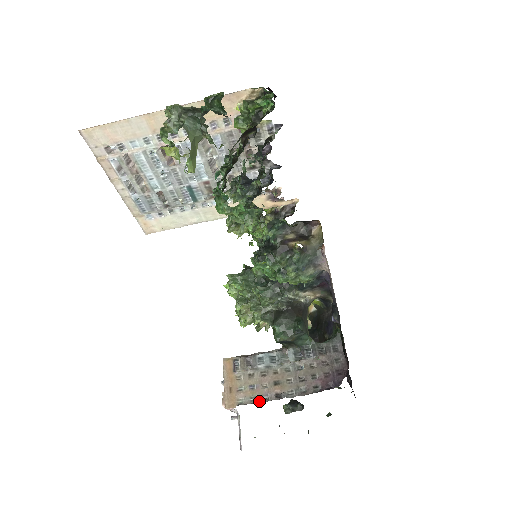
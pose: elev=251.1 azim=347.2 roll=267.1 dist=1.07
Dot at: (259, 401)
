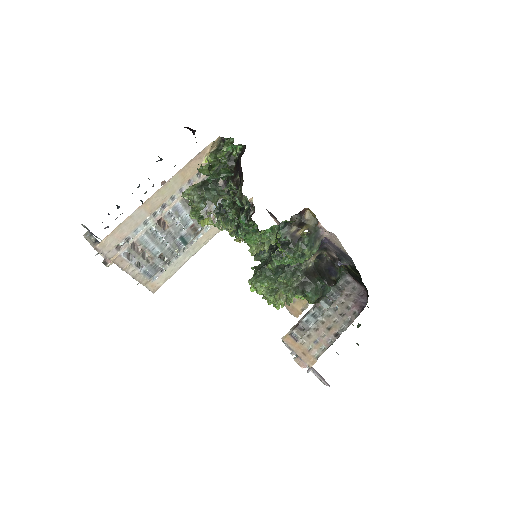
Dot at: (328, 347)
